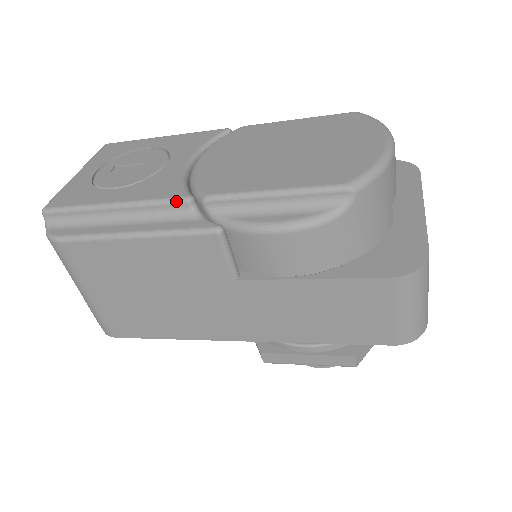
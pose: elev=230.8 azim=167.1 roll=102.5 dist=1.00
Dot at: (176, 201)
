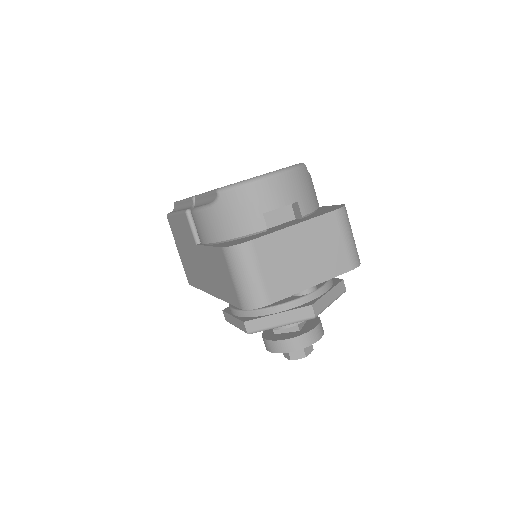
Dot at: (191, 198)
